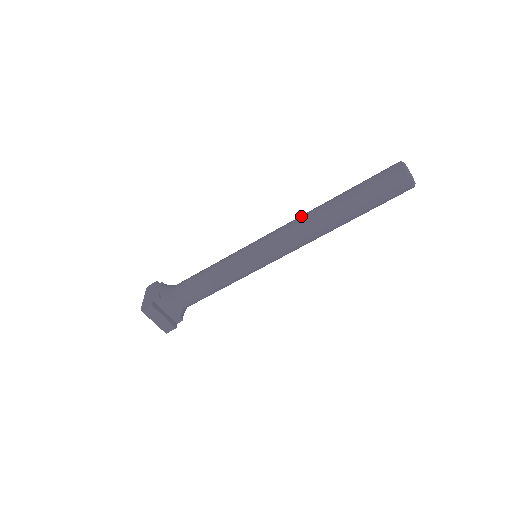
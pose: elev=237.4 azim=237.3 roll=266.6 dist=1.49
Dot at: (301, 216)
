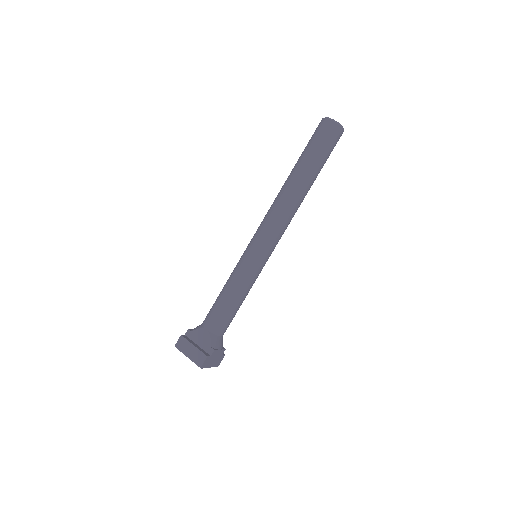
Dot at: occluded
